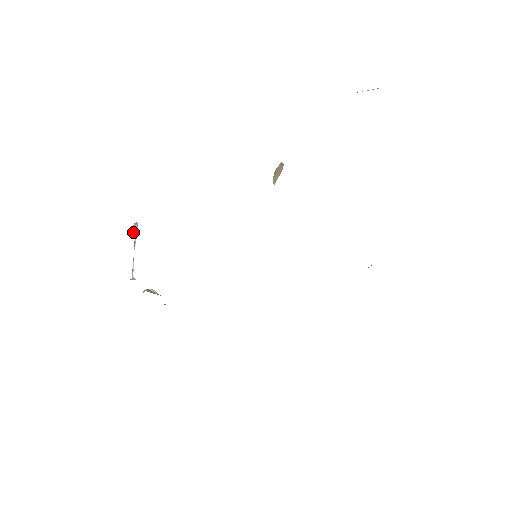
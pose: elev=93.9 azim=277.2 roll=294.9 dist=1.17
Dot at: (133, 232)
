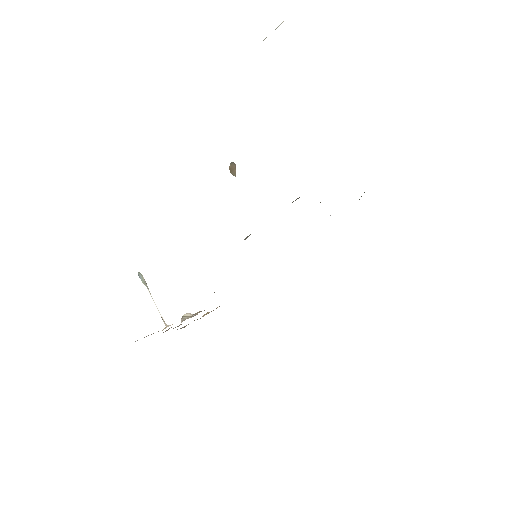
Dot at: (142, 282)
